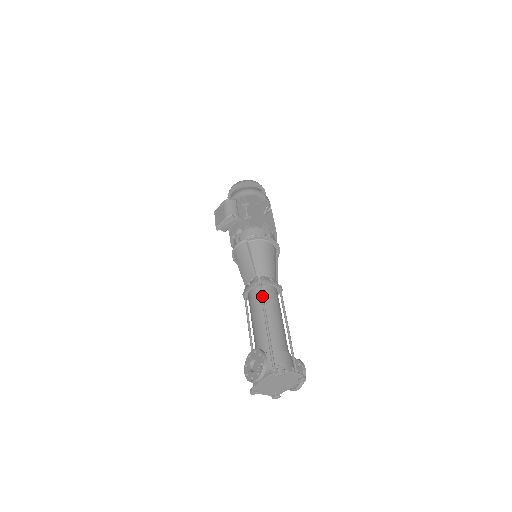
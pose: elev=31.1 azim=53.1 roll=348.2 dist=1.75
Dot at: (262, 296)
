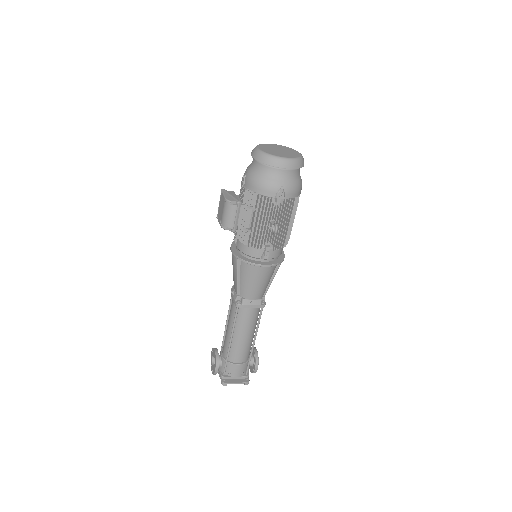
Dot at: (234, 320)
